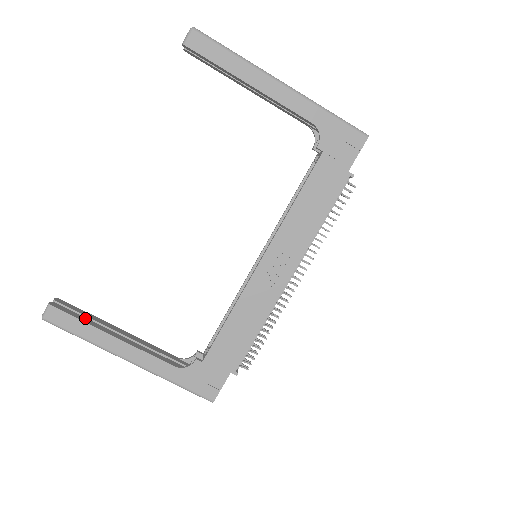
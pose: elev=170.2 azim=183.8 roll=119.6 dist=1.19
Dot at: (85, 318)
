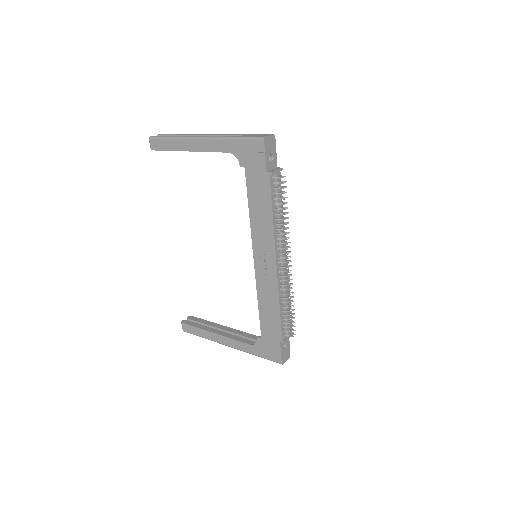
Dot at: (201, 325)
